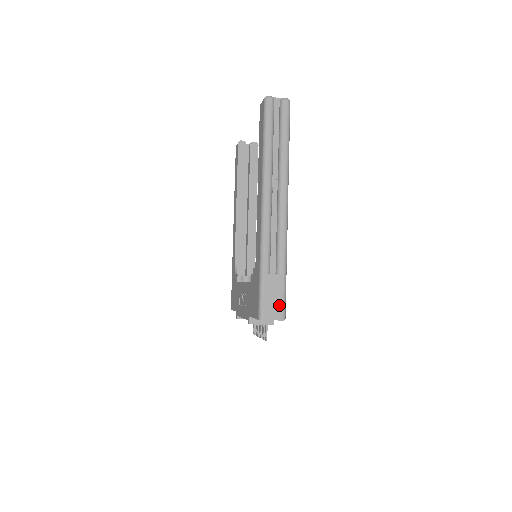
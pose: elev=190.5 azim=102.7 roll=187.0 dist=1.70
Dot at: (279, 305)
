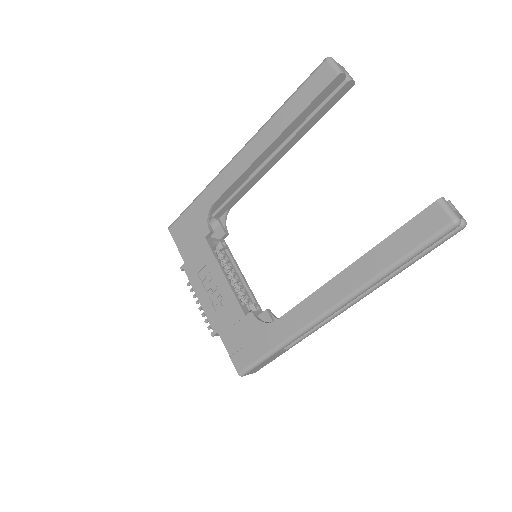
Dot at: occluded
